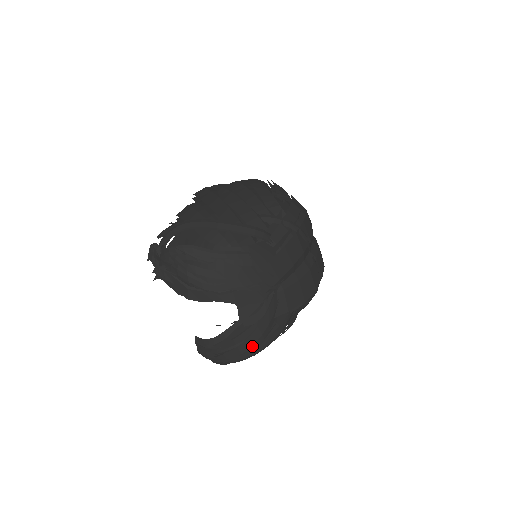
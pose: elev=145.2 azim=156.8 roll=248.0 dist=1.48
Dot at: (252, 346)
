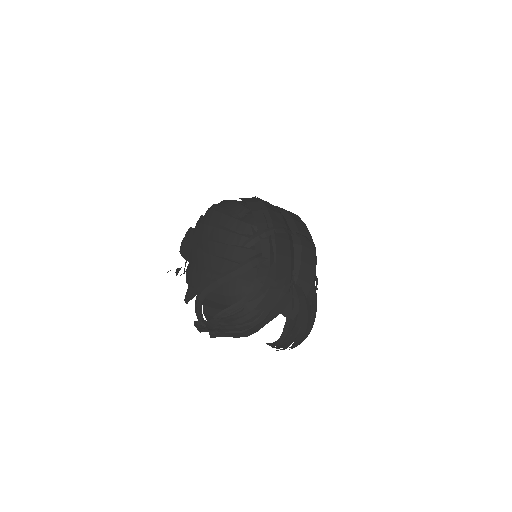
Dot at: (307, 325)
